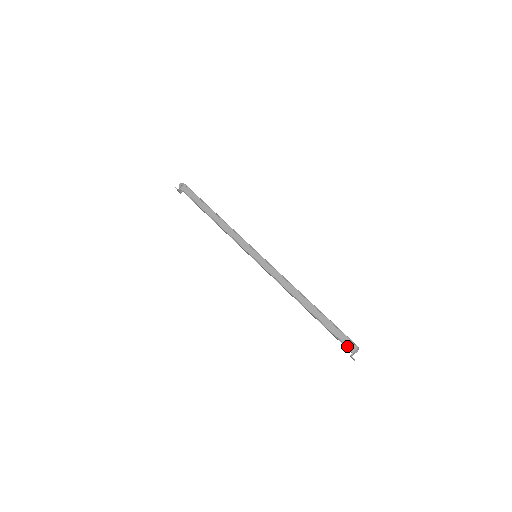
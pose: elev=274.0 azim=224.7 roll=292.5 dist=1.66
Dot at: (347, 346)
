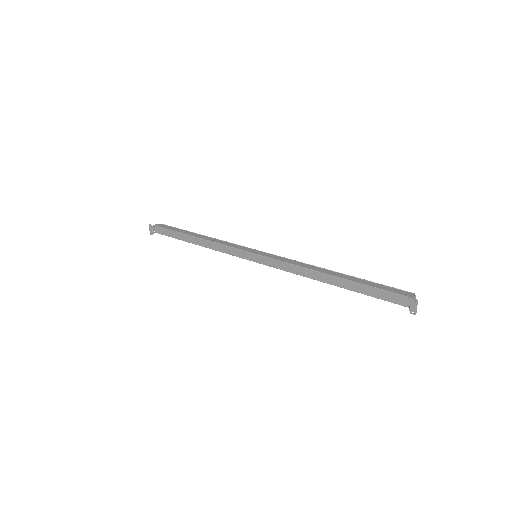
Dot at: (401, 294)
